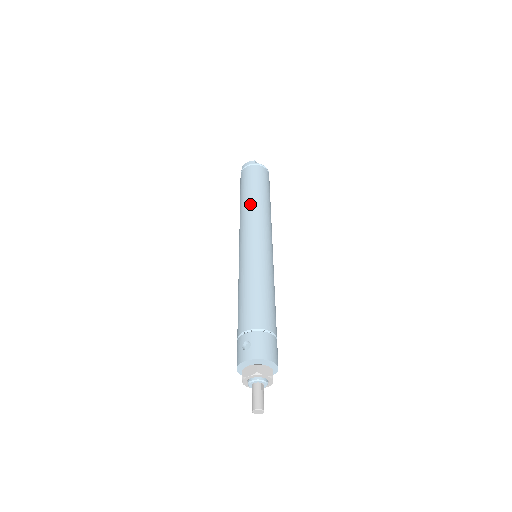
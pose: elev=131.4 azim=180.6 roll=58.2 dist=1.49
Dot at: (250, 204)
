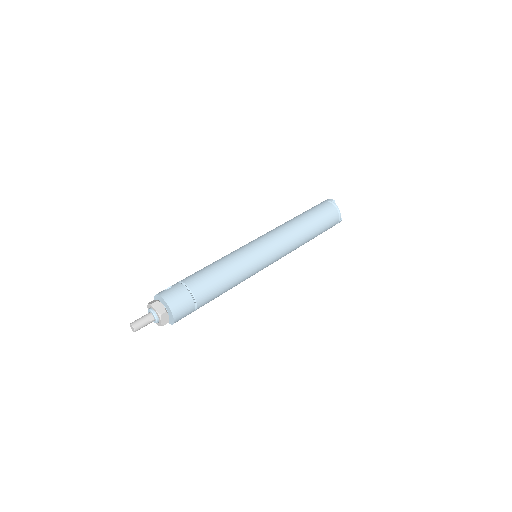
Dot at: (289, 221)
